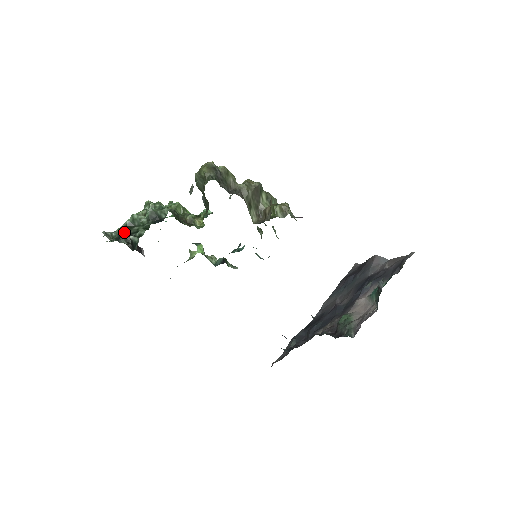
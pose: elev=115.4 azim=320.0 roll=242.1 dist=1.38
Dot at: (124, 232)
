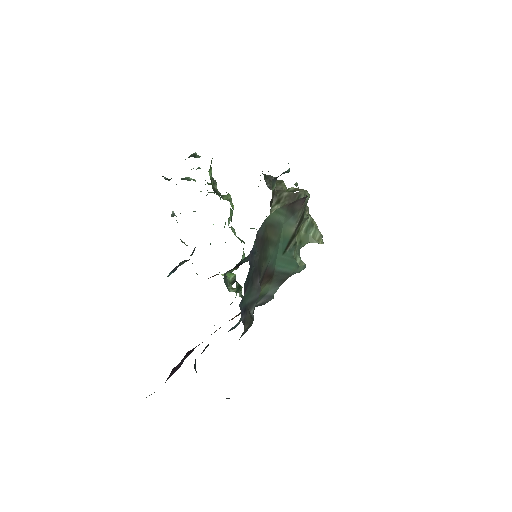
Dot at: occluded
